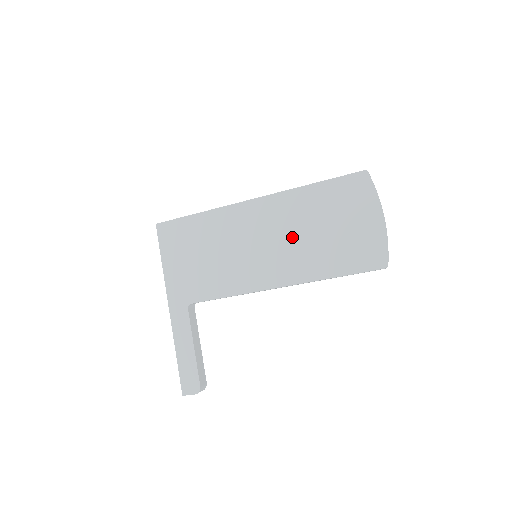
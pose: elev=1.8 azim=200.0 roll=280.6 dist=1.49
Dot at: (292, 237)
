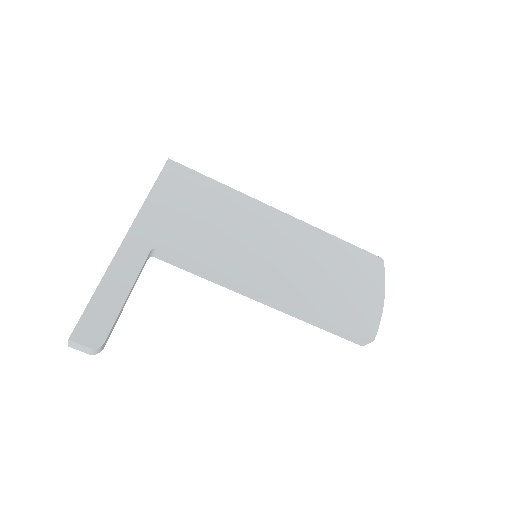
Dot at: (302, 263)
